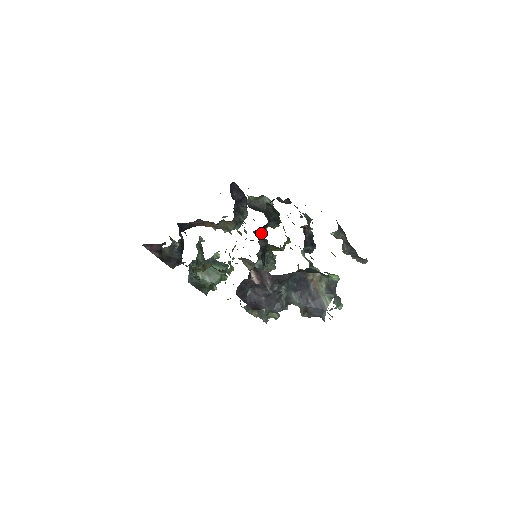
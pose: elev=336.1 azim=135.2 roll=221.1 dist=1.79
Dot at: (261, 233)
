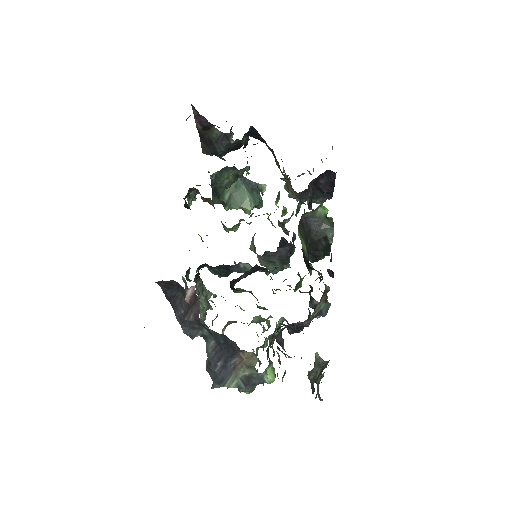
Dot at: (291, 245)
